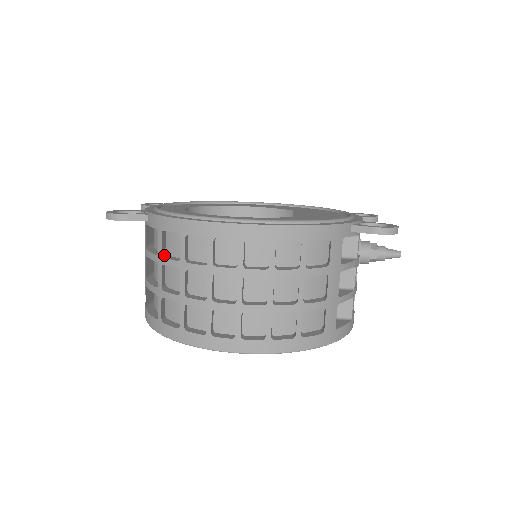
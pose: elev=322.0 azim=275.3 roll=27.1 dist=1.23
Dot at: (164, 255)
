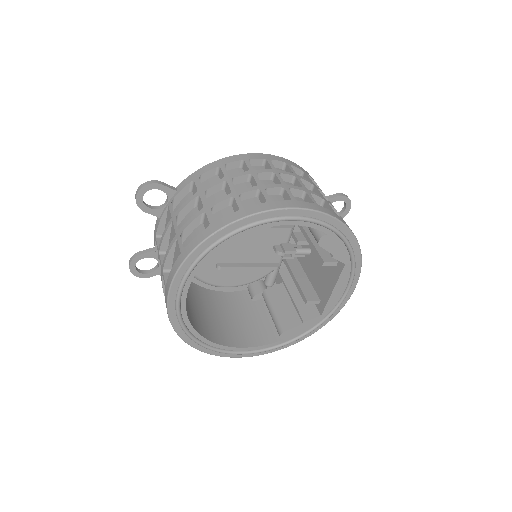
Dot at: occluded
